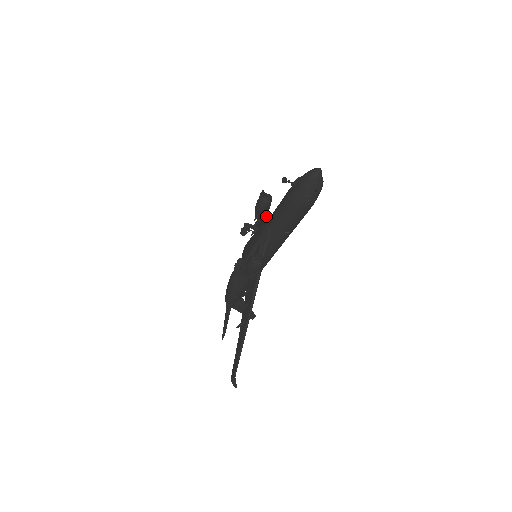
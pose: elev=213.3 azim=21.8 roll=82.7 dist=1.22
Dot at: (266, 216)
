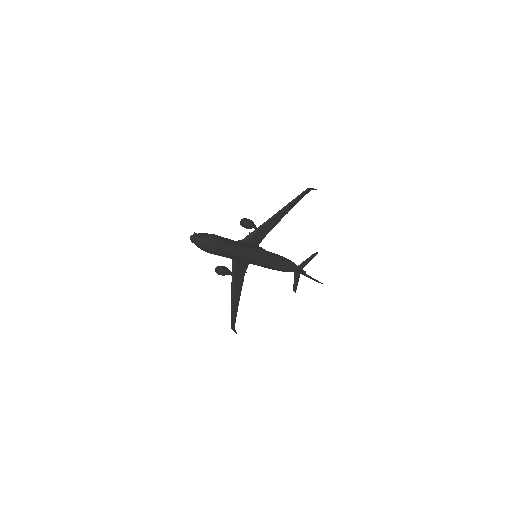
Dot at: (252, 232)
